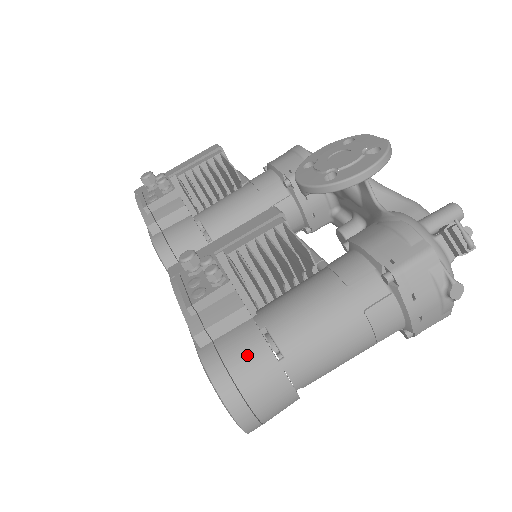
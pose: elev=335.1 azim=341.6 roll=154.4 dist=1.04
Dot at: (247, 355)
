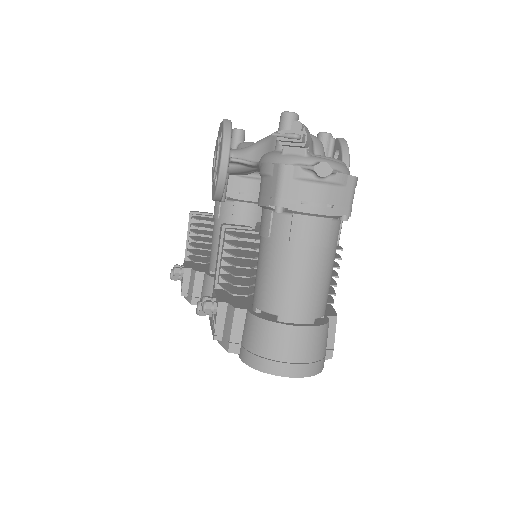
Dot at: (256, 336)
